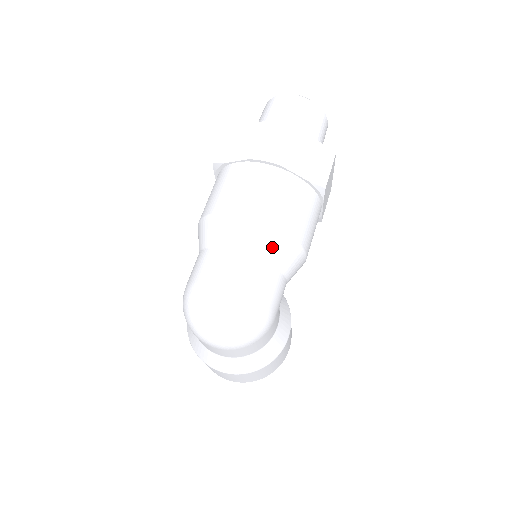
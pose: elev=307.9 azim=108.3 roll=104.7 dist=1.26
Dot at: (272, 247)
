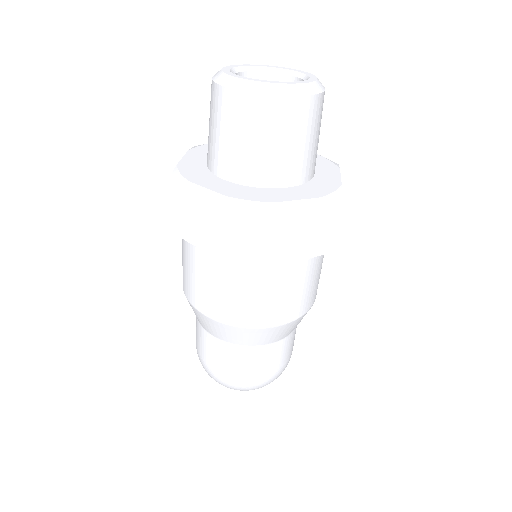
Dot at: (277, 335)
